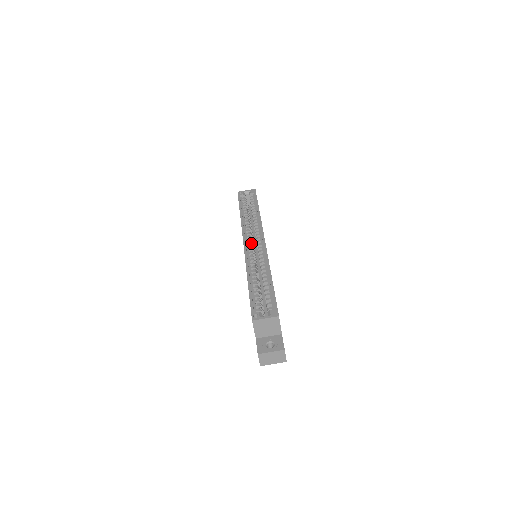
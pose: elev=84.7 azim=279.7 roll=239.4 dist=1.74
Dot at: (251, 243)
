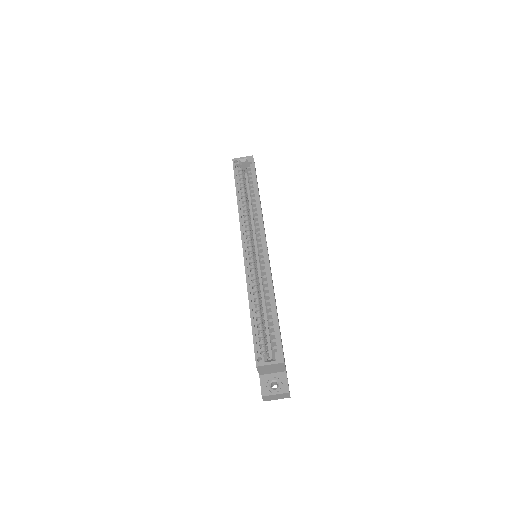
Dot at: (251, 245)
